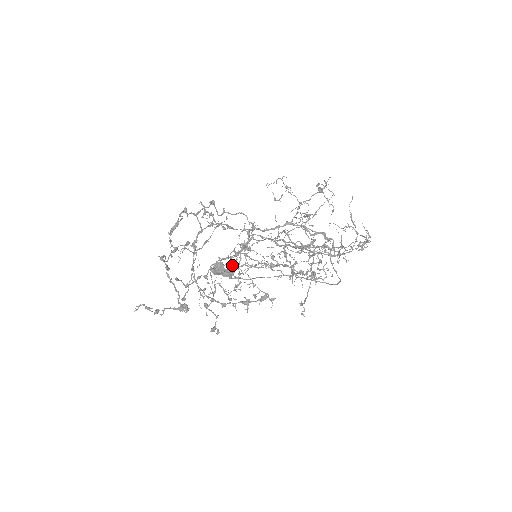
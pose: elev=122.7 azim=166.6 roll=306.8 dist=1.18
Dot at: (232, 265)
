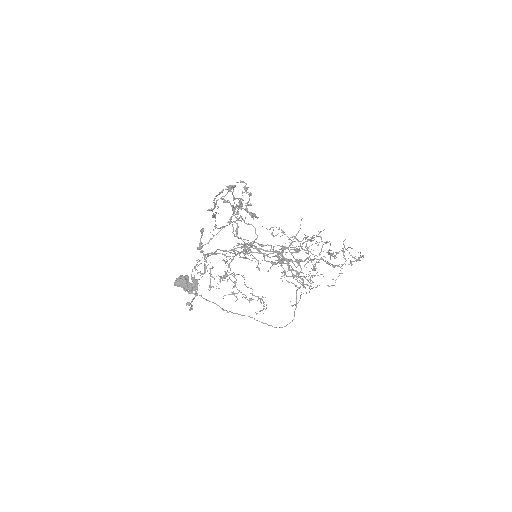
Dot at: occluded
